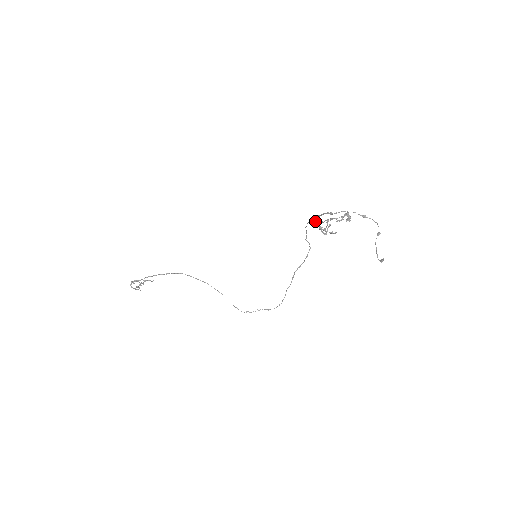
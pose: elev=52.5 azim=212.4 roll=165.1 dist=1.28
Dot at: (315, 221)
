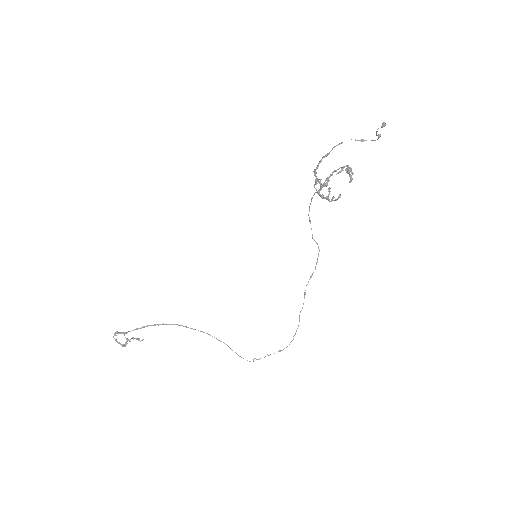
Dot at: (316, 192)
